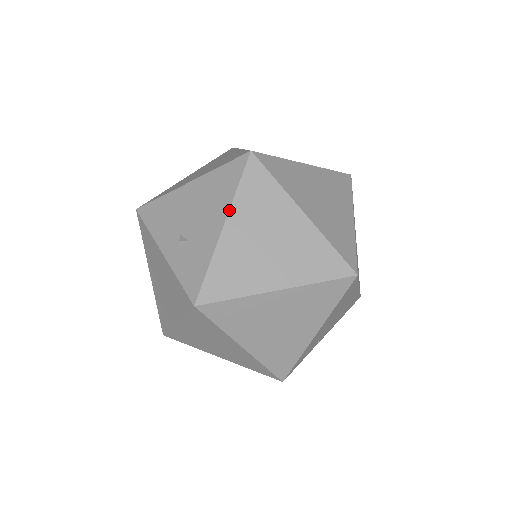
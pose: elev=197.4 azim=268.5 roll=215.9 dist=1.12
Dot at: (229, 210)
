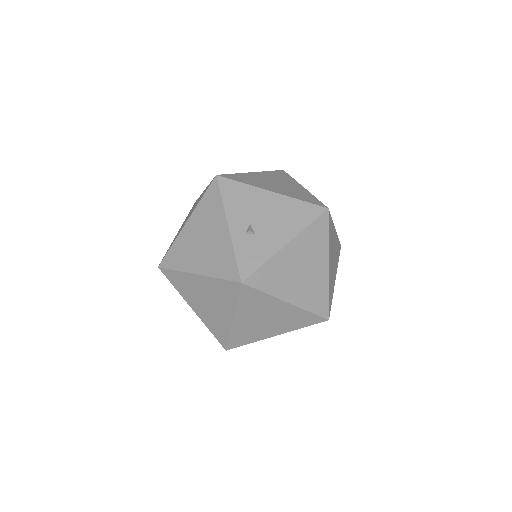
Dot at: (296, 236)
